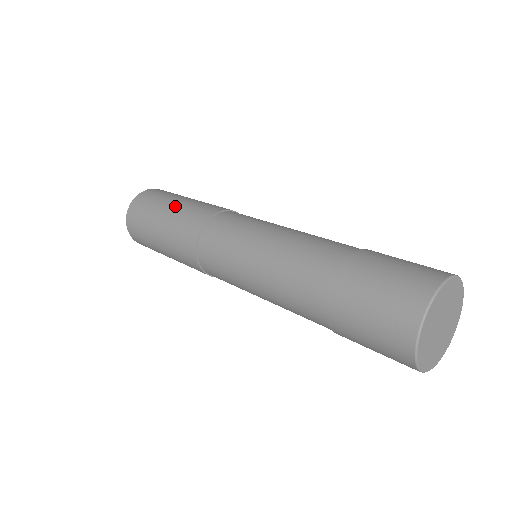
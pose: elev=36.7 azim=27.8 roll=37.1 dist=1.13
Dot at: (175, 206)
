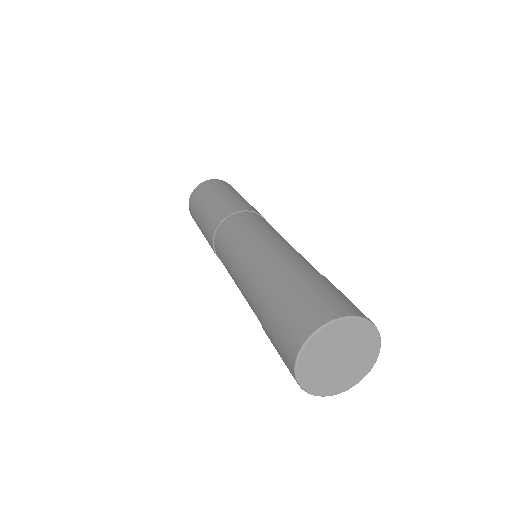
Dot at: (231, 195)
